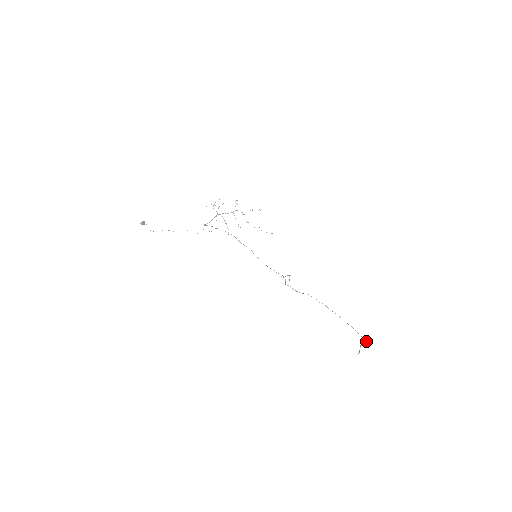
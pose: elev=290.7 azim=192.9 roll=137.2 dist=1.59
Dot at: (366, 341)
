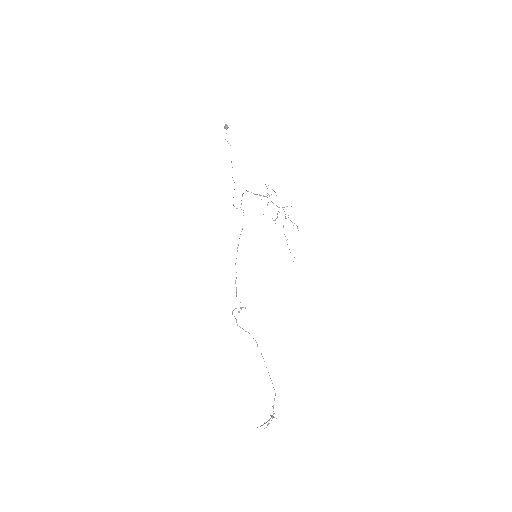
Dot at: occluded
